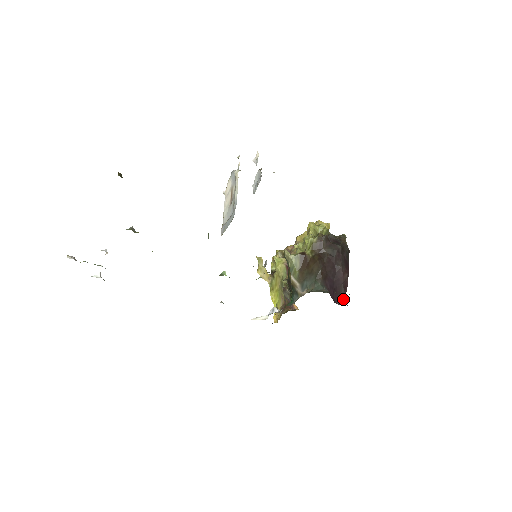
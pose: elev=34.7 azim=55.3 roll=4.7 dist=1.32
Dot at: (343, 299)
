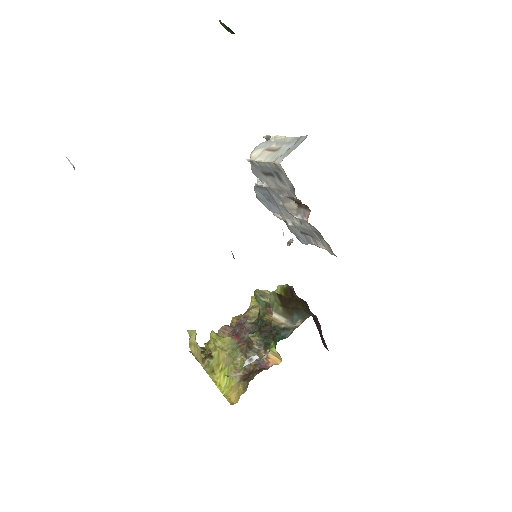
Dot at: (328, 350)
